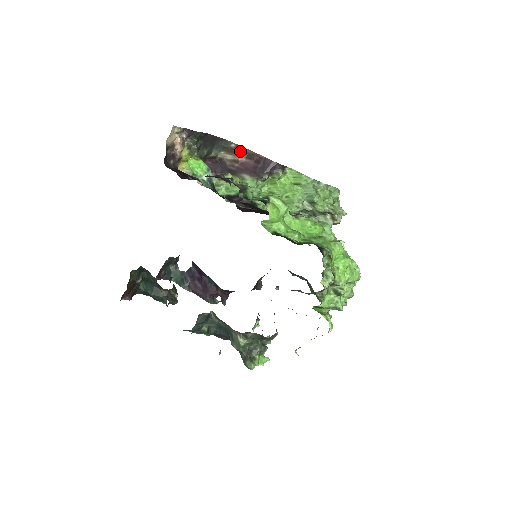
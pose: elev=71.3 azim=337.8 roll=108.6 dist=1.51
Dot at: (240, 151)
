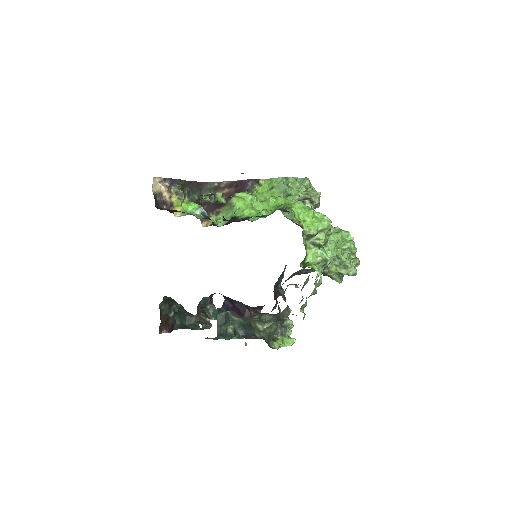
Dot at: (222, 186)
